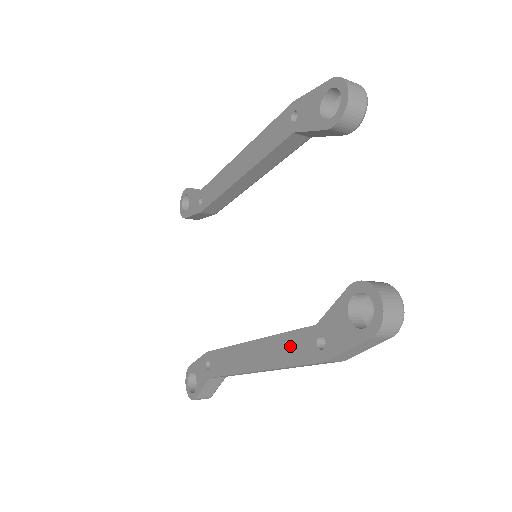
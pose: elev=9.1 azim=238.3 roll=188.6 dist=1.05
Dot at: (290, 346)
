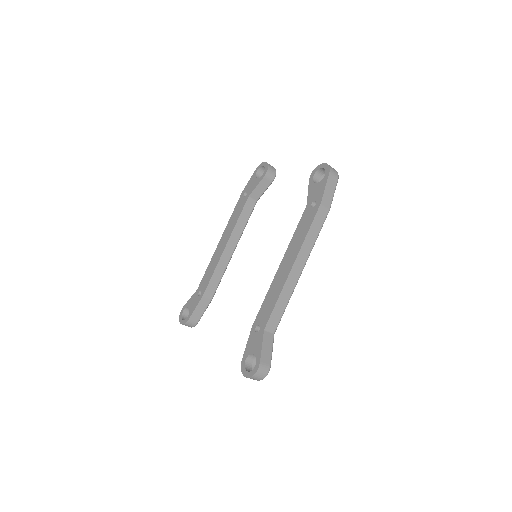
Dot at: (302, 228)
